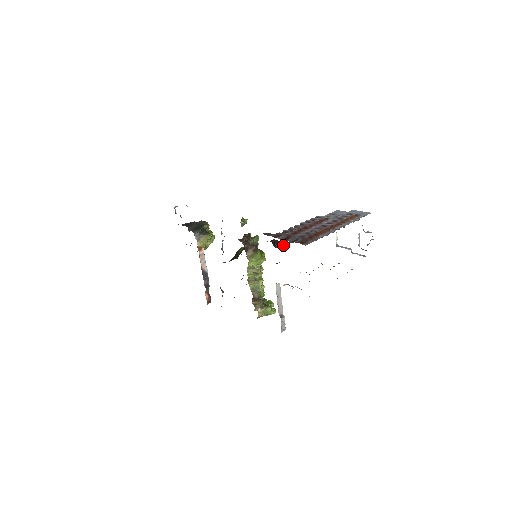
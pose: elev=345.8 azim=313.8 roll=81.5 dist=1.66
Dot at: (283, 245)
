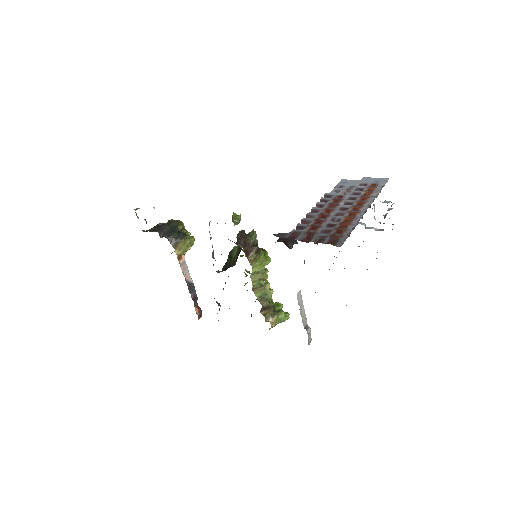
Dot at: (296, 242)
